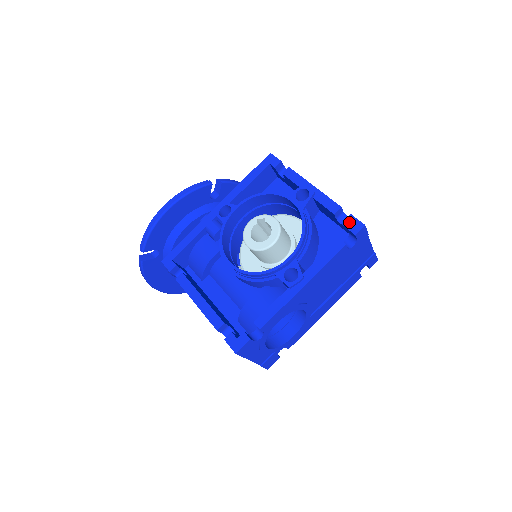
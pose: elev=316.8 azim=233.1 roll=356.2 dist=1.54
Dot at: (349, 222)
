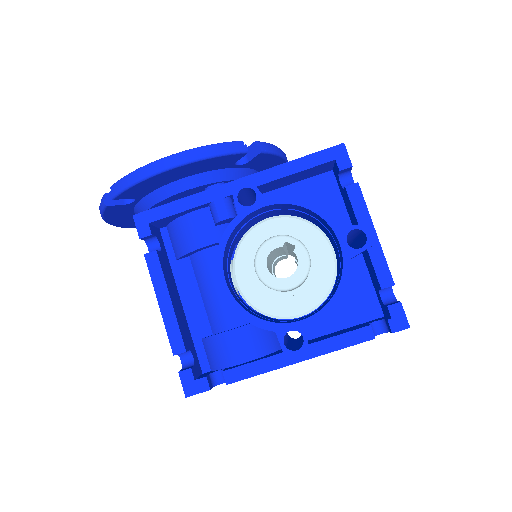
Dot at: (394, 312)
